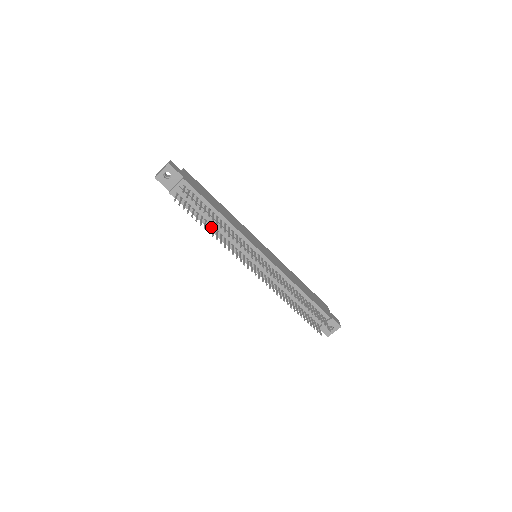
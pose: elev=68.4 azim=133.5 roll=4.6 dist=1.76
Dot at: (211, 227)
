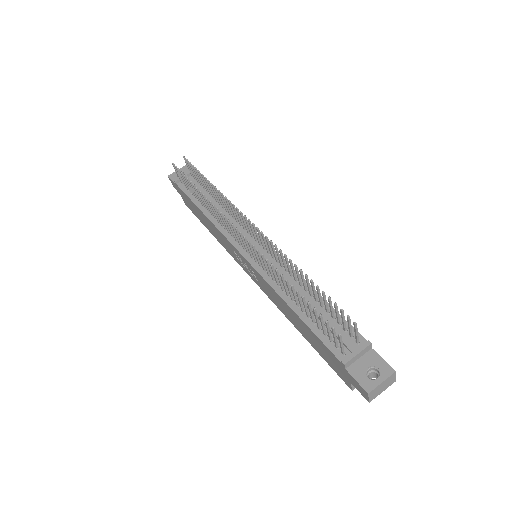
Dot at: (206, 211)
